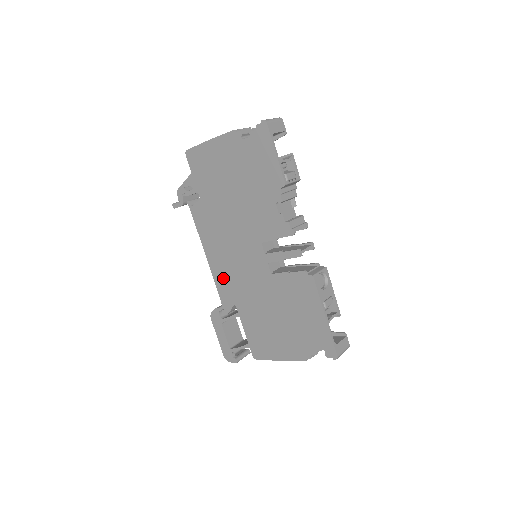
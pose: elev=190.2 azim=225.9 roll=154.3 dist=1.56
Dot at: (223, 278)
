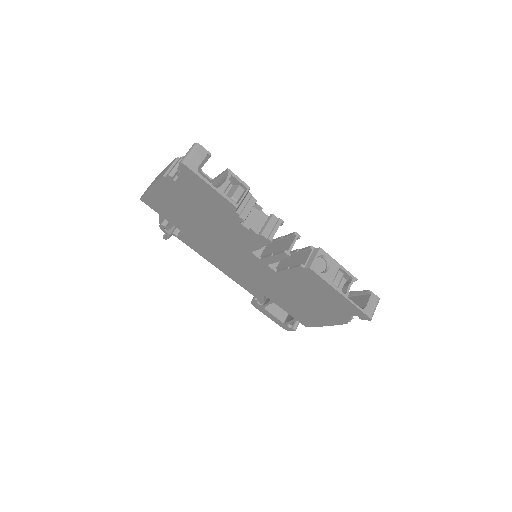
Dot at: (241, 280)
